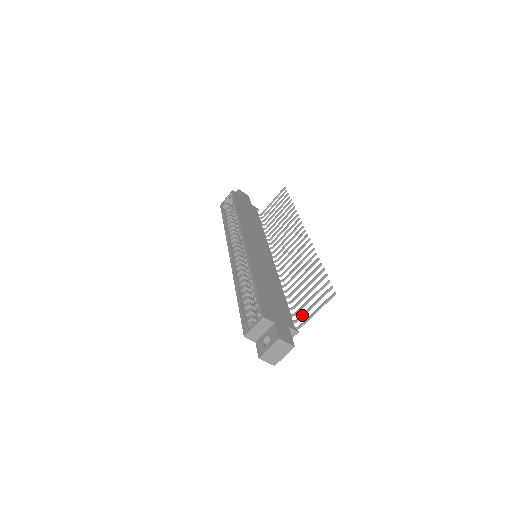
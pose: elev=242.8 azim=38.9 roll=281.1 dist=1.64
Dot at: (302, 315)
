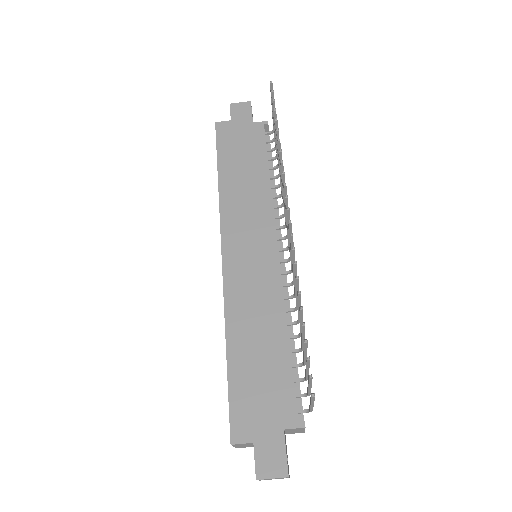
Dot at: (307, 393)
